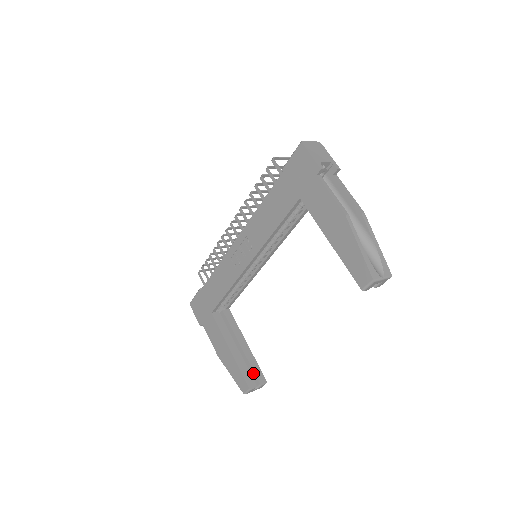
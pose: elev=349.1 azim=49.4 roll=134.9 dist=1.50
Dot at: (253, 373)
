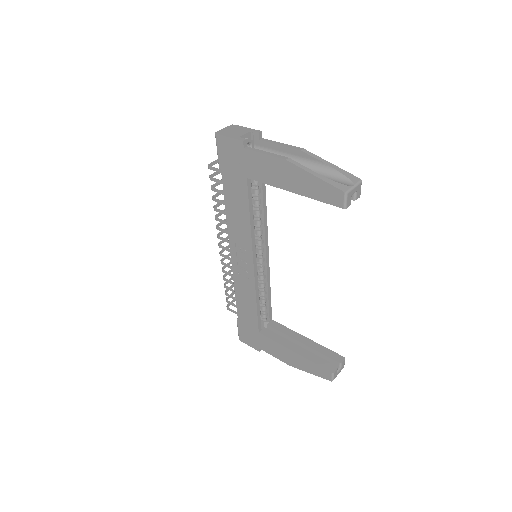
Dot at: (327, 358)
